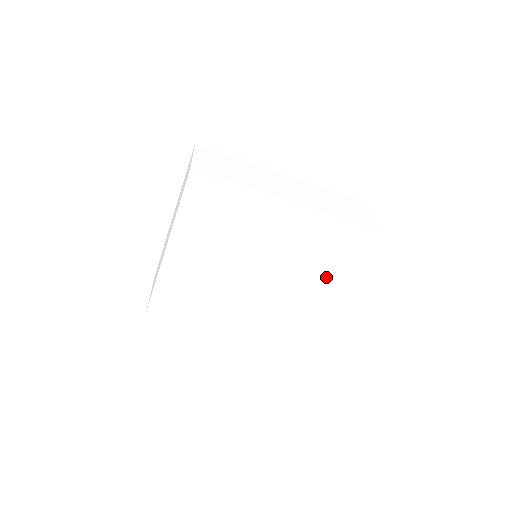
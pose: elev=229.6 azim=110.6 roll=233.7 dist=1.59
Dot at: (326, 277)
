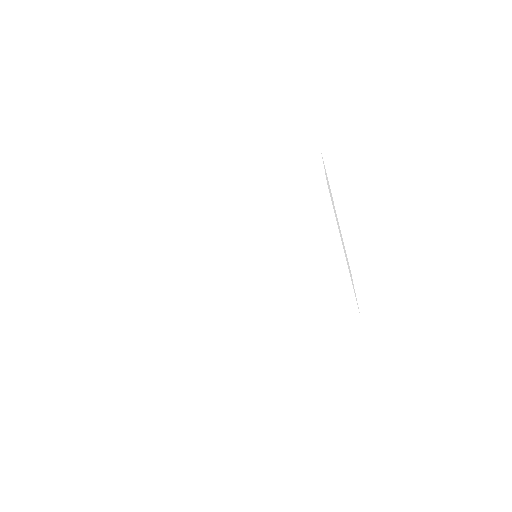
Dot at: (314, 248)
